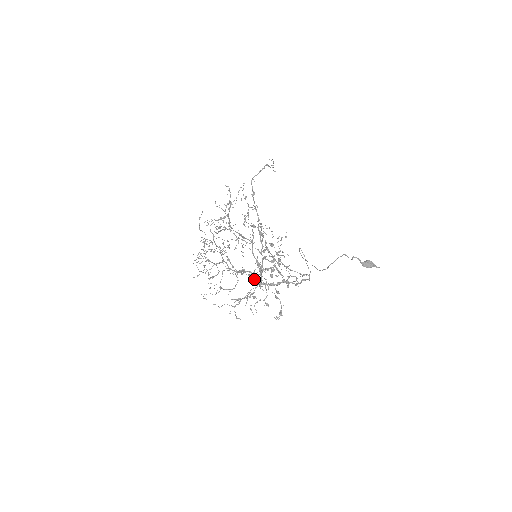
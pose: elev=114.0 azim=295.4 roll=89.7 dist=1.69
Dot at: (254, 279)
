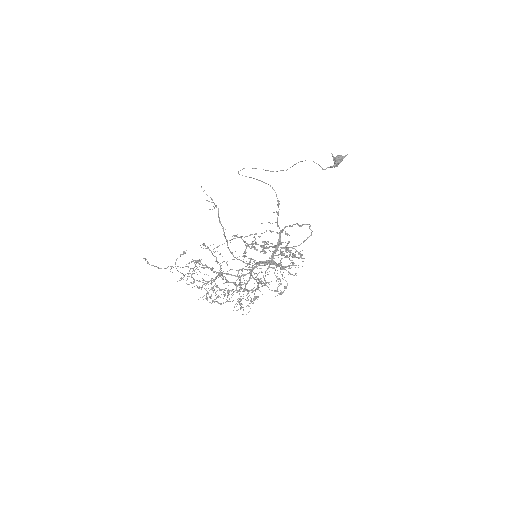
Dot at: occluded
